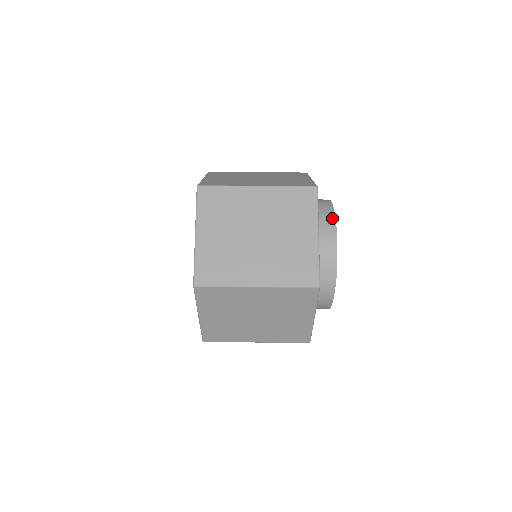
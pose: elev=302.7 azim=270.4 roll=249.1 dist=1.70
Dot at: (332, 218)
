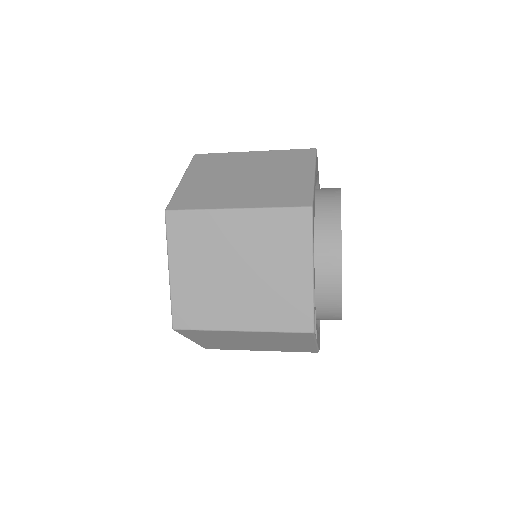
Dot at: (337, 188)
